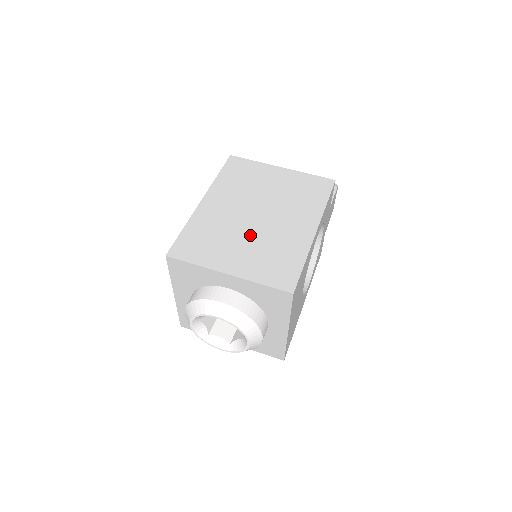
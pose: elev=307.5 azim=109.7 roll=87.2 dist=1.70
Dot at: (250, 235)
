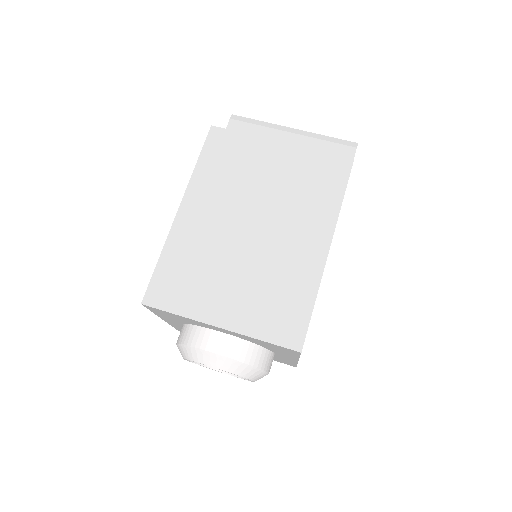
Dot at: (244, 263)
